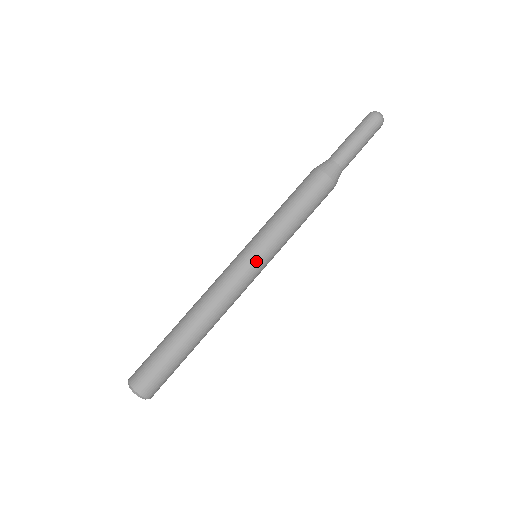
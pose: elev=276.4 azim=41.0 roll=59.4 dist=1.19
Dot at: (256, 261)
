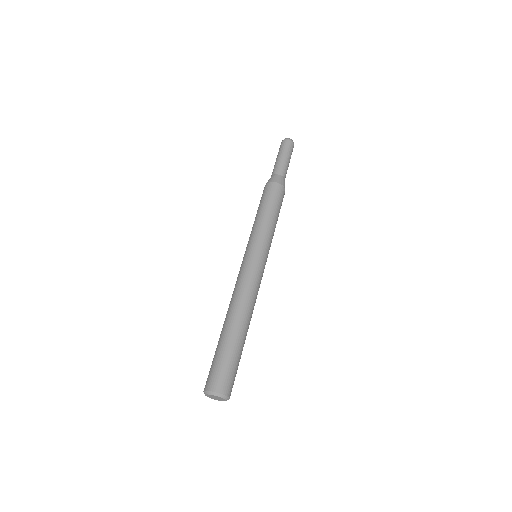
Dot at: (248, 253)
